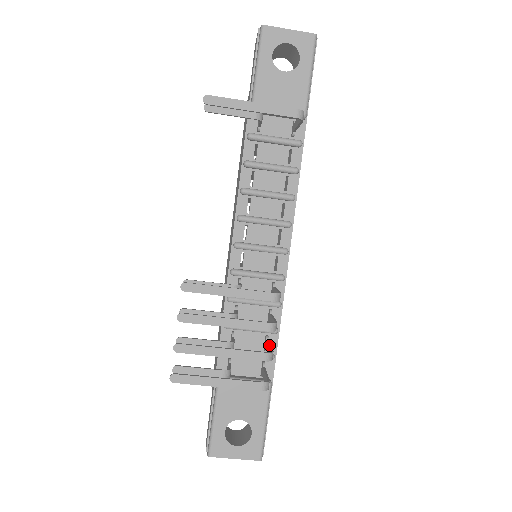
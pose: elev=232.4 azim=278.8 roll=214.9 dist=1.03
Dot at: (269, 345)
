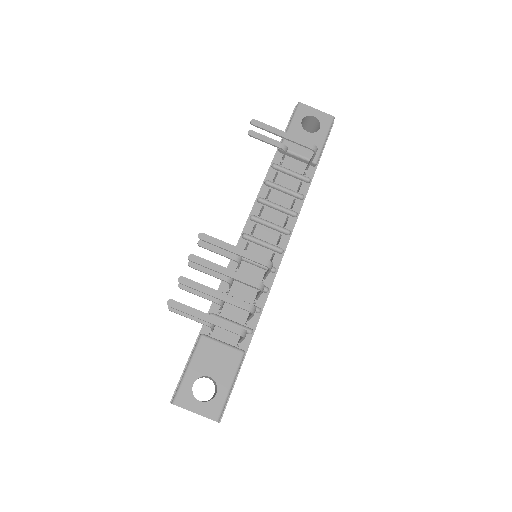
Dot at: occluded
